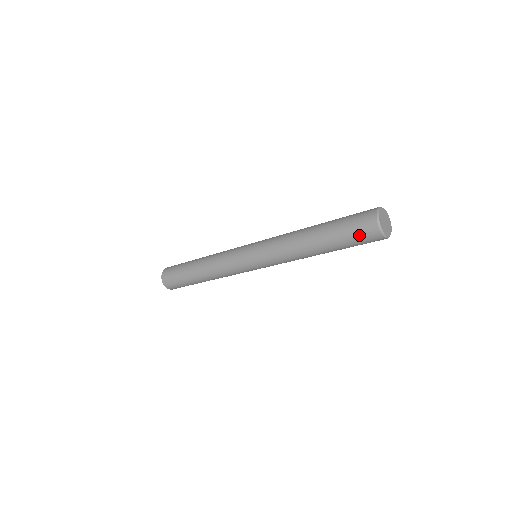
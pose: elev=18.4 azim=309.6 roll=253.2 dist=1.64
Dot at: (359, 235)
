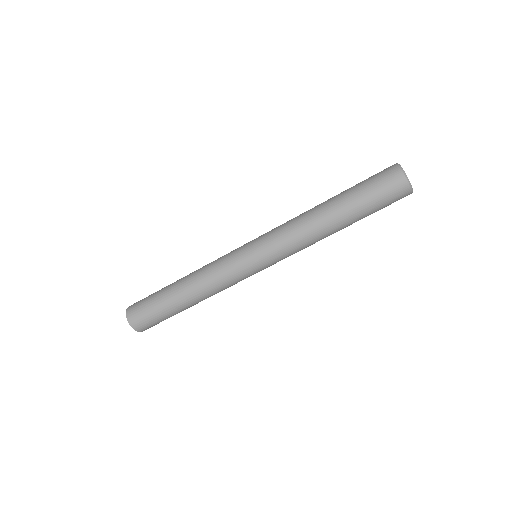
Dot at: (378, 178)
